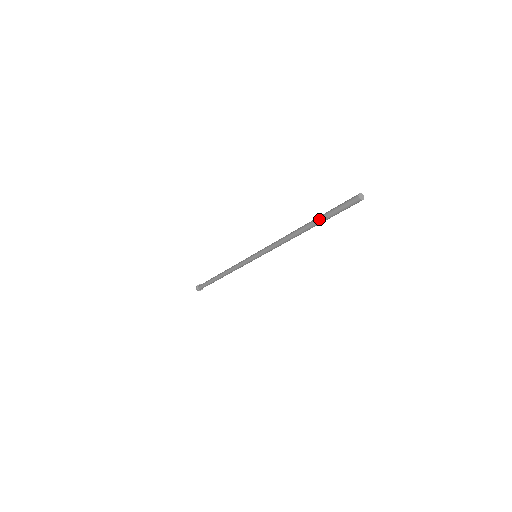
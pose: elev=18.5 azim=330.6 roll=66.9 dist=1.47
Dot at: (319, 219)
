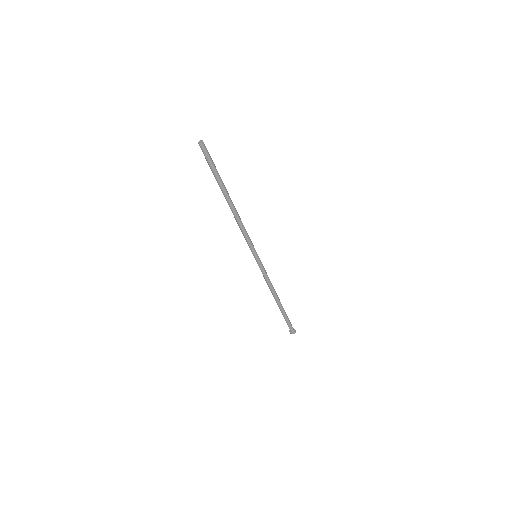
Dot at: occluded
